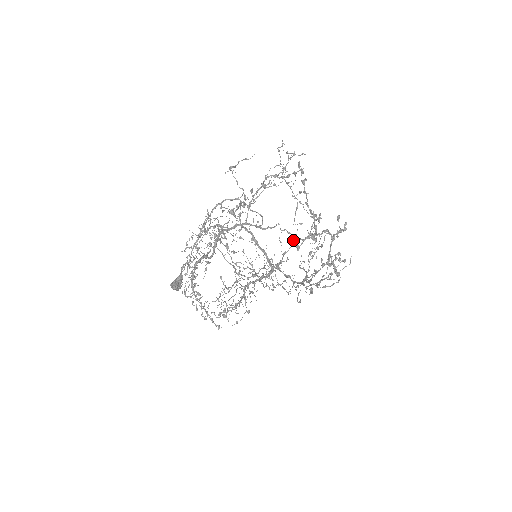
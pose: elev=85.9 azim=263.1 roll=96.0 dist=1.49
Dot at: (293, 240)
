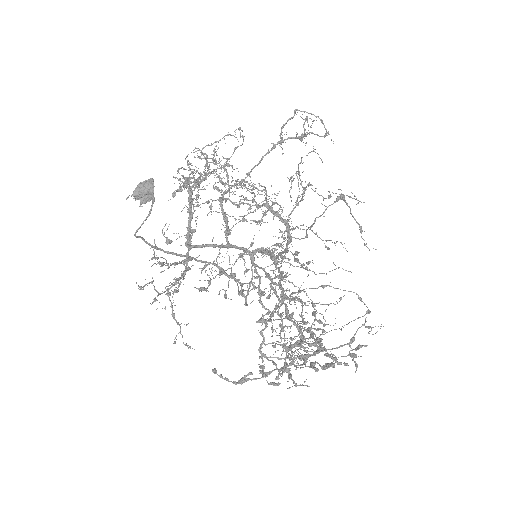
Dot at: (334, 269)
